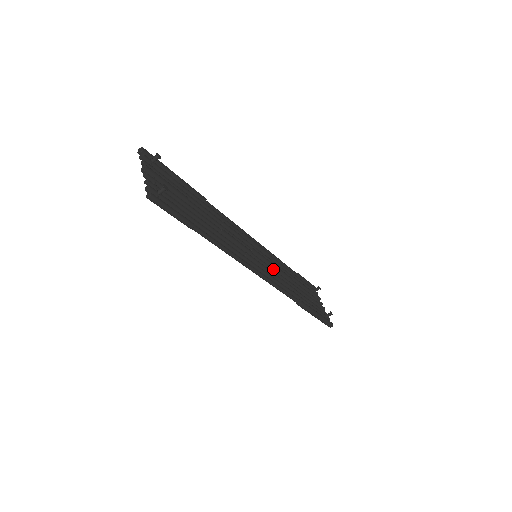
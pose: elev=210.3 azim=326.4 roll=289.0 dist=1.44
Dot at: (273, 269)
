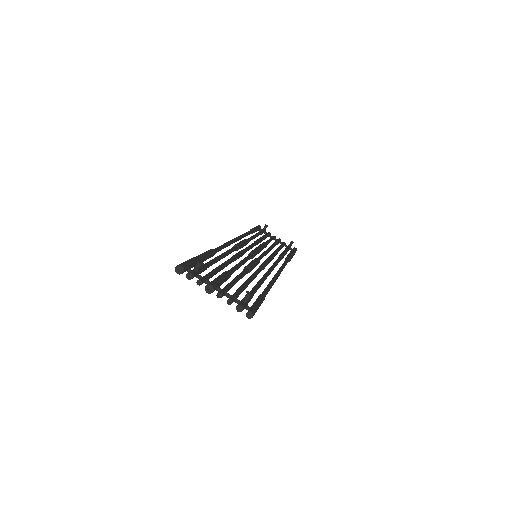
Dot at: (265, 253)
